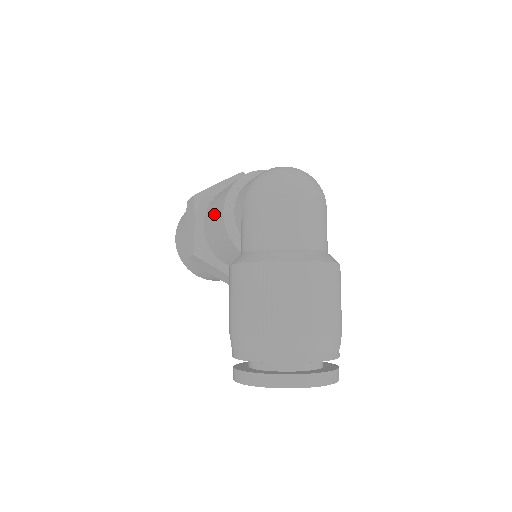
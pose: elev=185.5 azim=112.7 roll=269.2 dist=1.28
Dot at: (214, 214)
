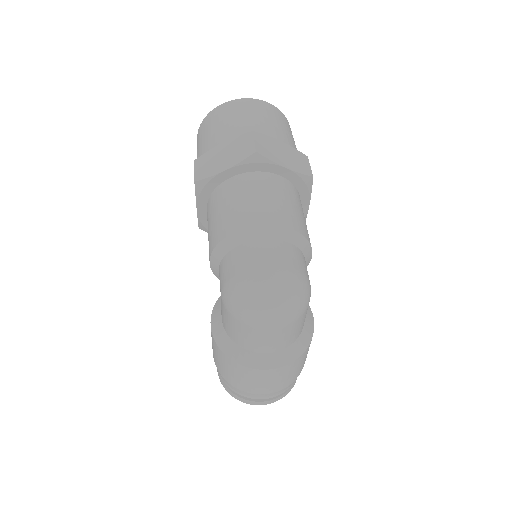
Dot at: (208, 236)
